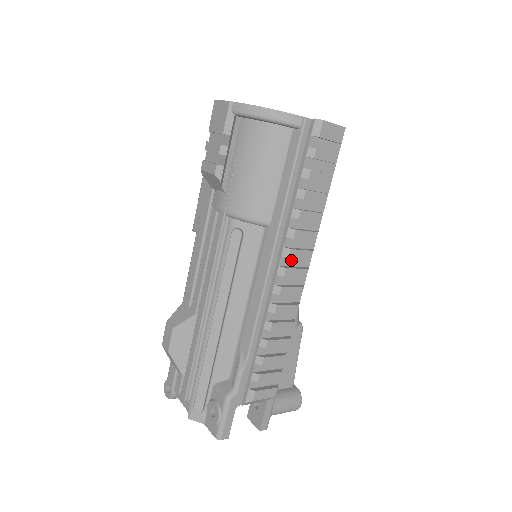
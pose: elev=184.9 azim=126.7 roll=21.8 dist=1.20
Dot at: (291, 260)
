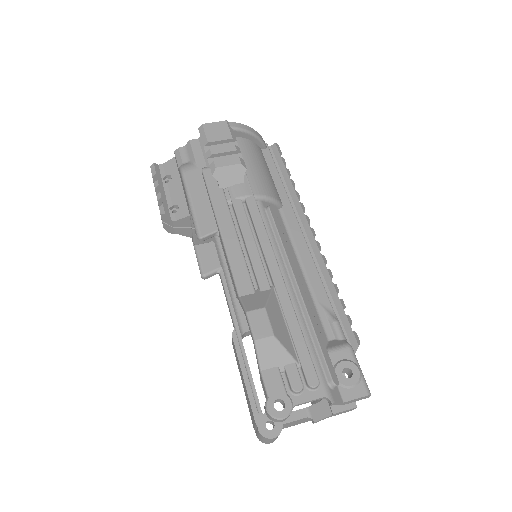
Dot at: occluded
